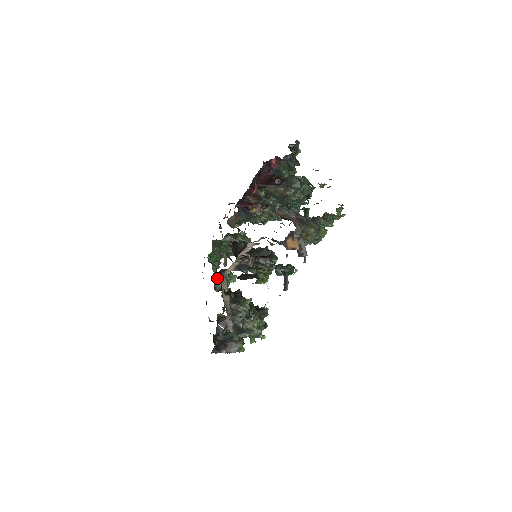
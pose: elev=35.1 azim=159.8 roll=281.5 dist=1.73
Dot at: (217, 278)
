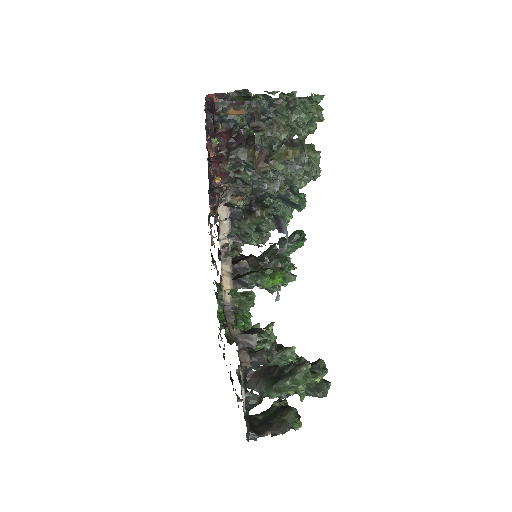
Dot at: occluded
